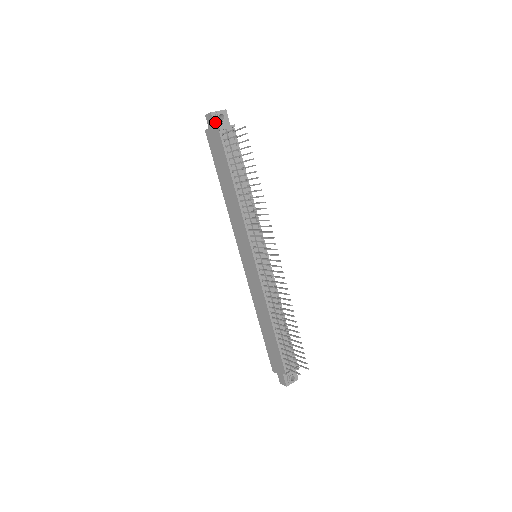
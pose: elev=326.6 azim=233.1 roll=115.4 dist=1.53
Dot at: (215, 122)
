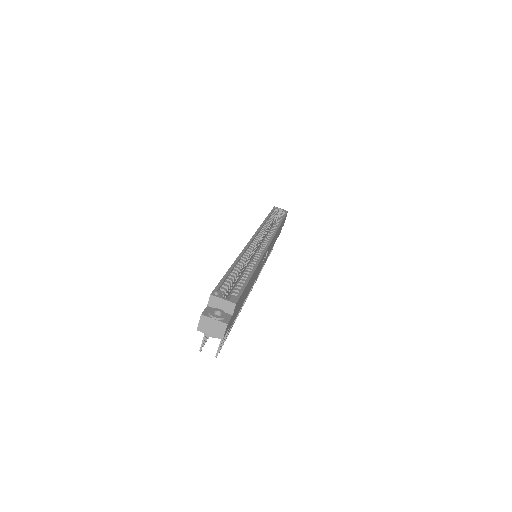
Dot at: occluded
